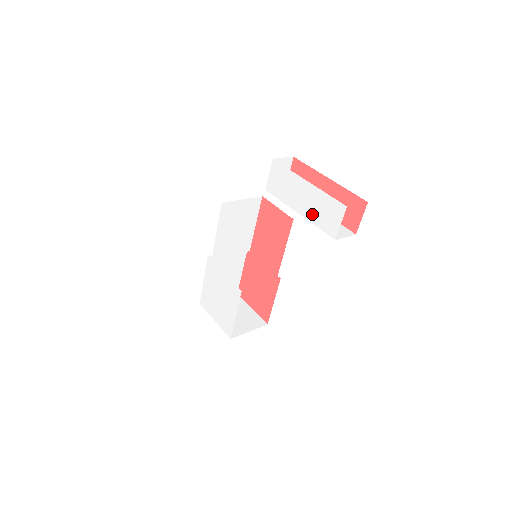
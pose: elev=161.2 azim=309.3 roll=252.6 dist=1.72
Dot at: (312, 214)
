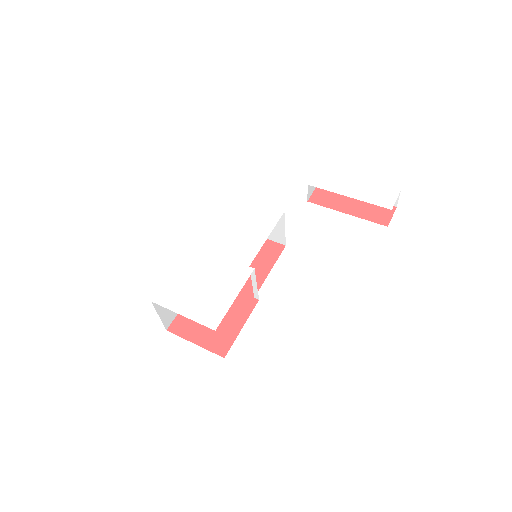
Dot at: (365, 196)
